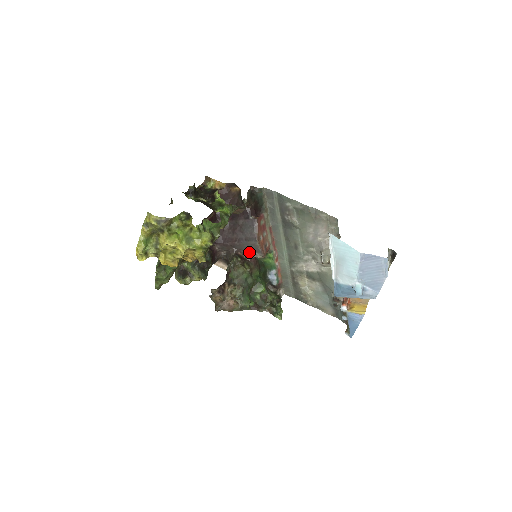
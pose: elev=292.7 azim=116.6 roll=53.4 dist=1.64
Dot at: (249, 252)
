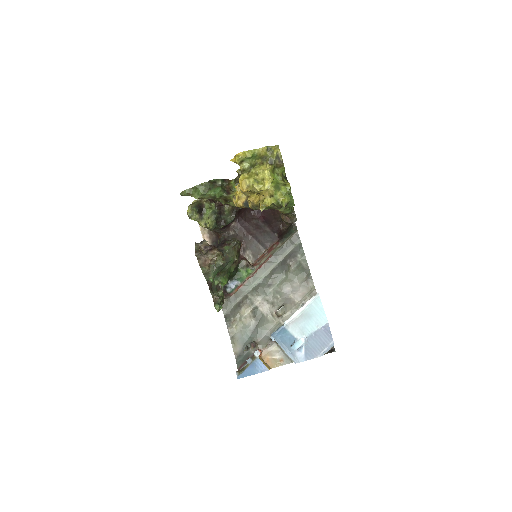
Dot at: (248, 251)
